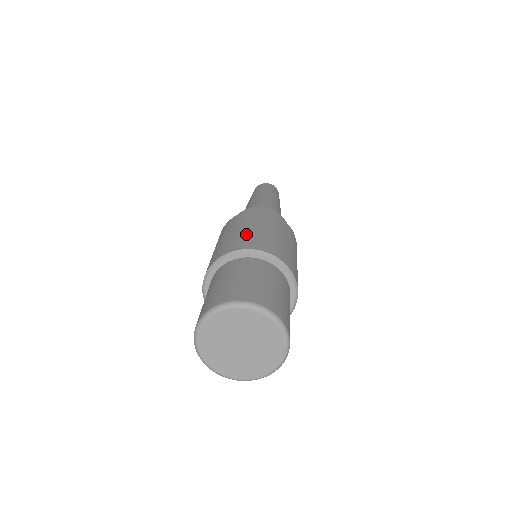
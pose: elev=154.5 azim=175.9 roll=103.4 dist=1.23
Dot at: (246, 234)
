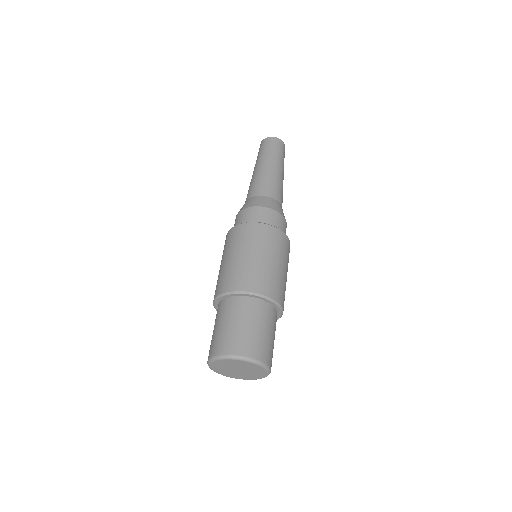
Dot at: (258, 268)
